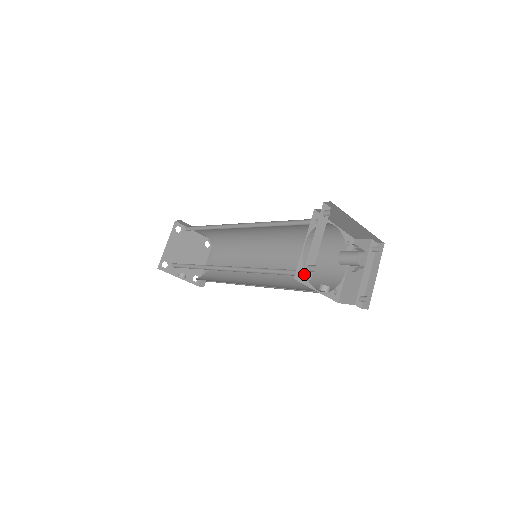
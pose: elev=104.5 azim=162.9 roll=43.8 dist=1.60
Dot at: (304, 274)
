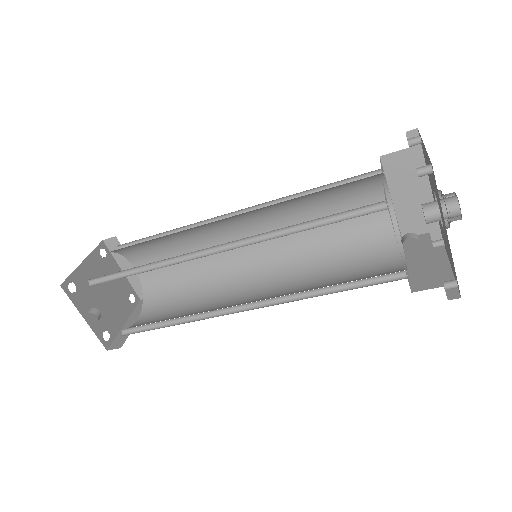
Dot at: (417, 172)
